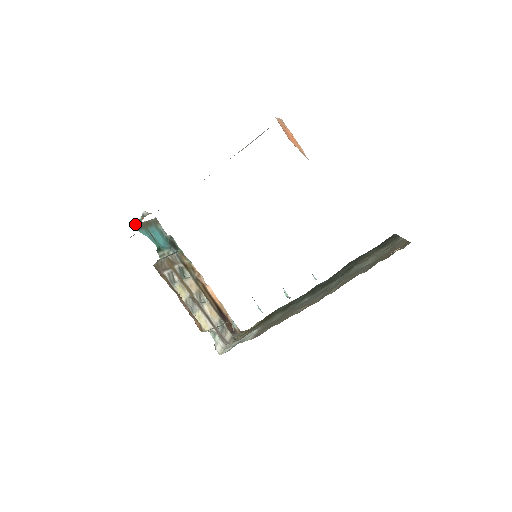
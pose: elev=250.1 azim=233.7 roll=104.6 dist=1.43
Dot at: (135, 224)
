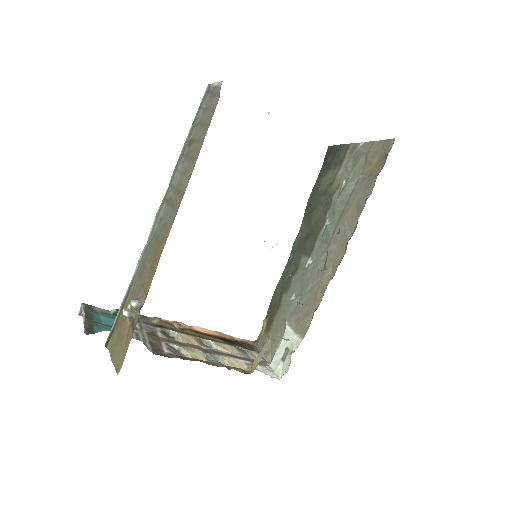
Dot at: (84, 328)
